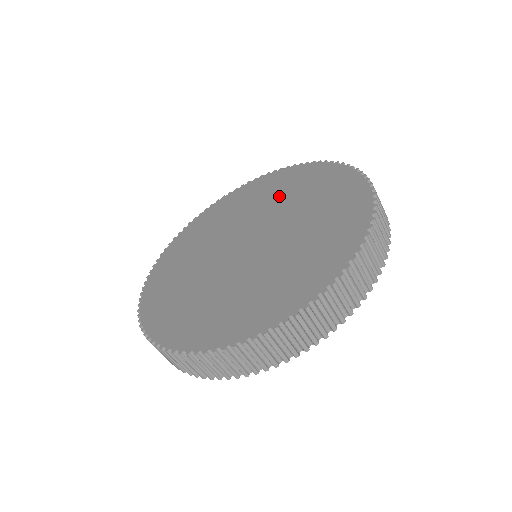
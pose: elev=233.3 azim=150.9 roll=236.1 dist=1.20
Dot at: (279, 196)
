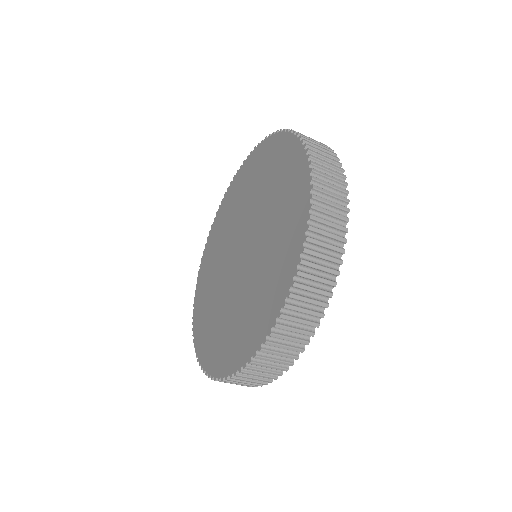
Dot at: (251, 190)
